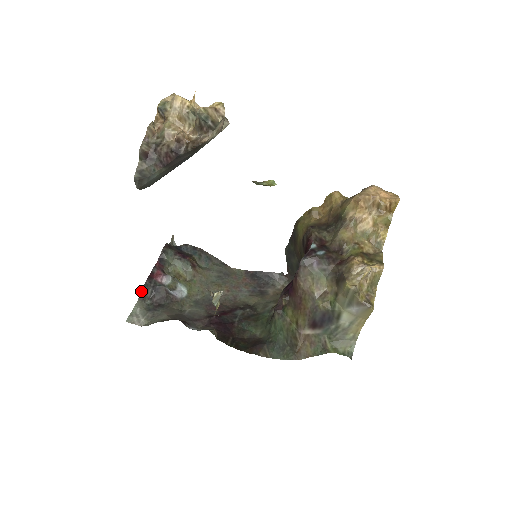
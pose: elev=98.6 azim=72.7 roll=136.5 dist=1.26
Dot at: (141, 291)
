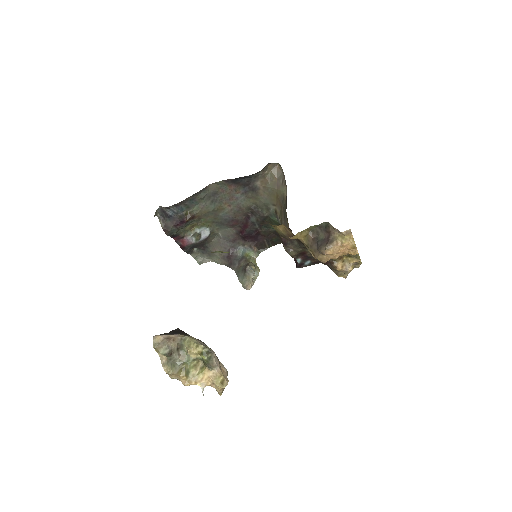
Dot at: occluded
